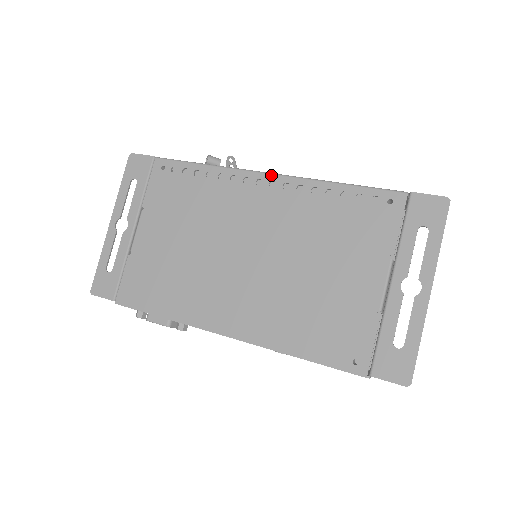
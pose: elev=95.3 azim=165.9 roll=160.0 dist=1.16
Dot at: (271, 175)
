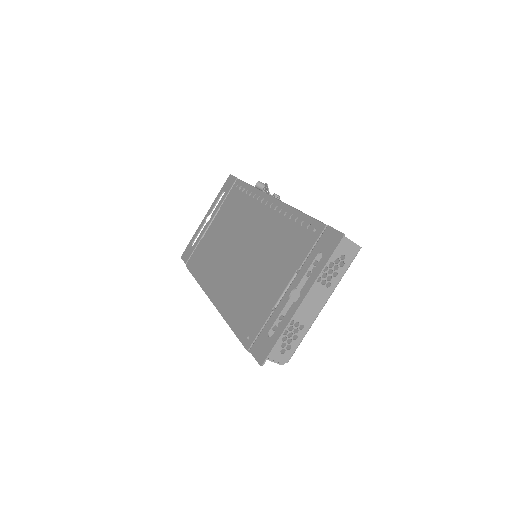
Dot at: (274, 199)
